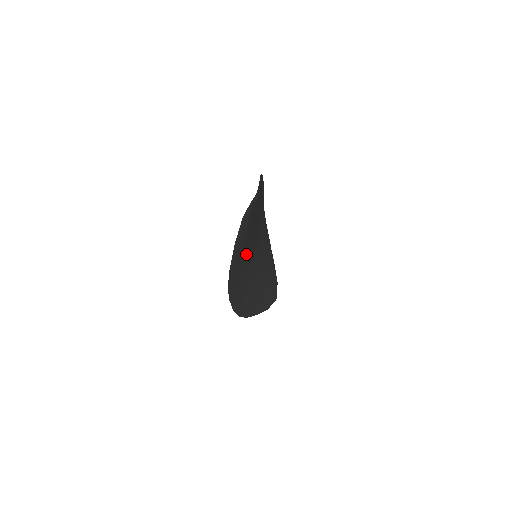
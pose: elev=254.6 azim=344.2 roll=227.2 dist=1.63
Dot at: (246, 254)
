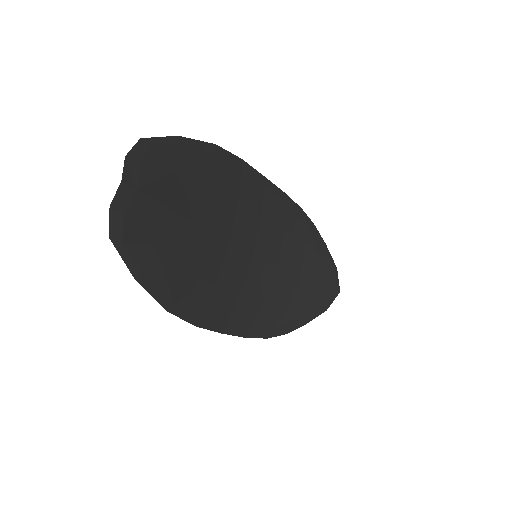
Dot at: (215, 267)
